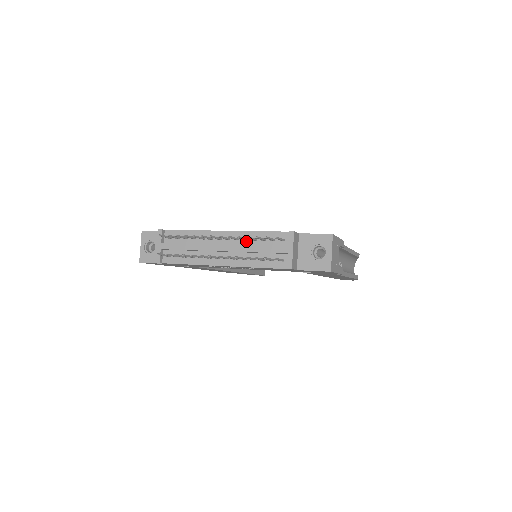
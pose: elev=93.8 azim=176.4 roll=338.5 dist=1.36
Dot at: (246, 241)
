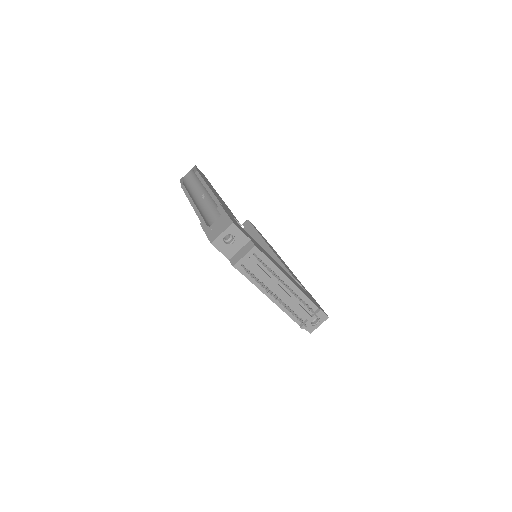
Dot at: occluded
